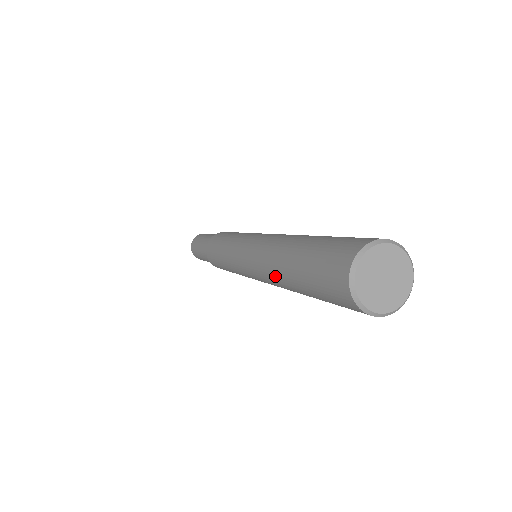
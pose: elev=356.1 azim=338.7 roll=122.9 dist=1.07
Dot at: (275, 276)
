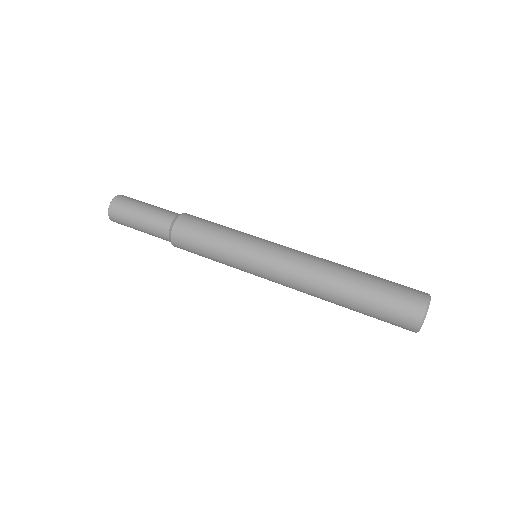
Dot at: occluded
